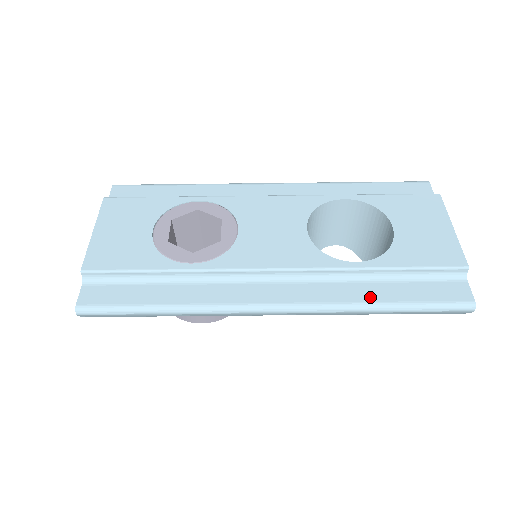
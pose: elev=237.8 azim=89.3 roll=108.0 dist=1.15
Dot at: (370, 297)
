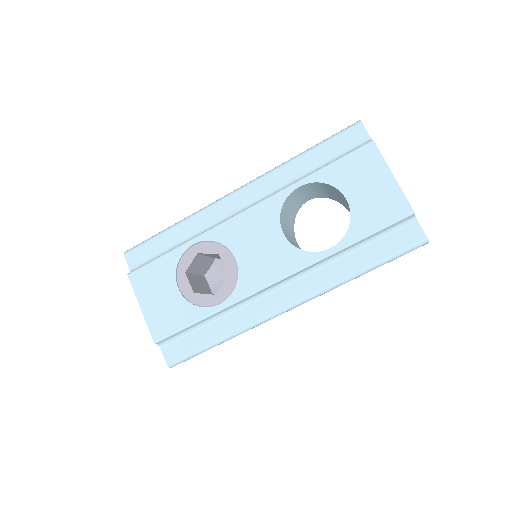
Dot at: (351, 270)
